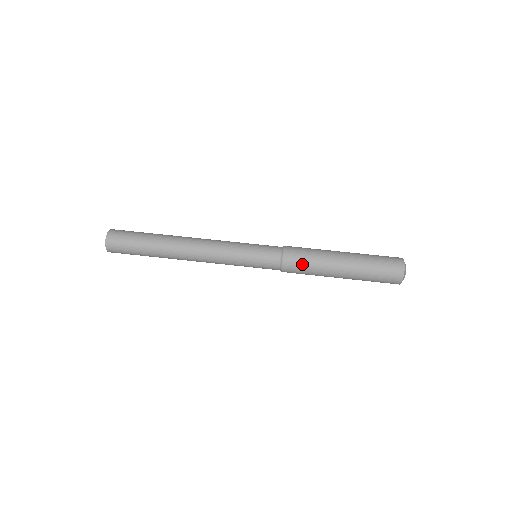
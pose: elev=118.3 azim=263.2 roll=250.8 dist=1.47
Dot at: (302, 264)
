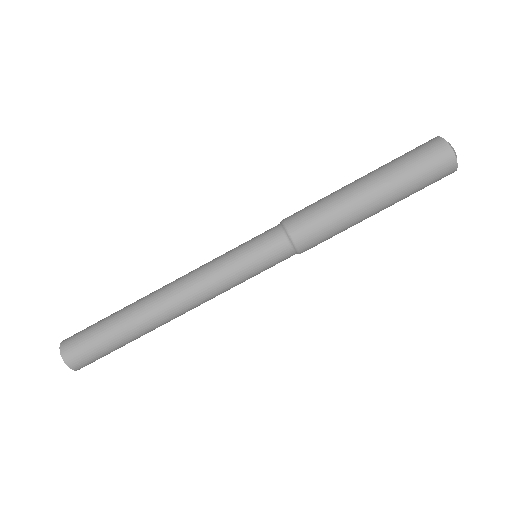
Dot at: occluded
